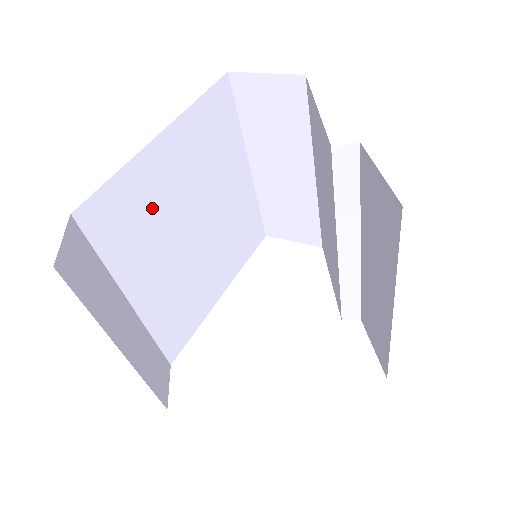
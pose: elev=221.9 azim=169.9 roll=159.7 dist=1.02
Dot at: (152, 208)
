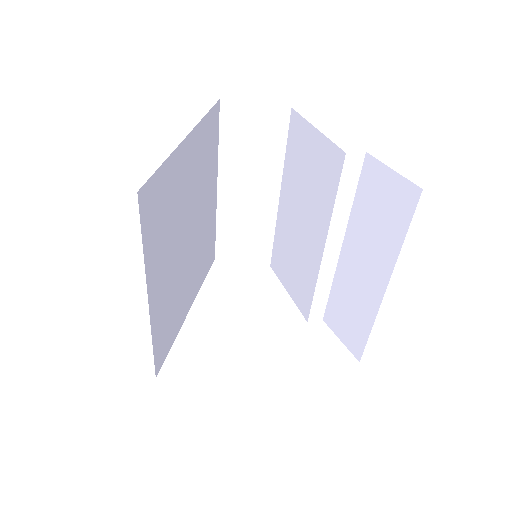
Dot at: (172, 206)
